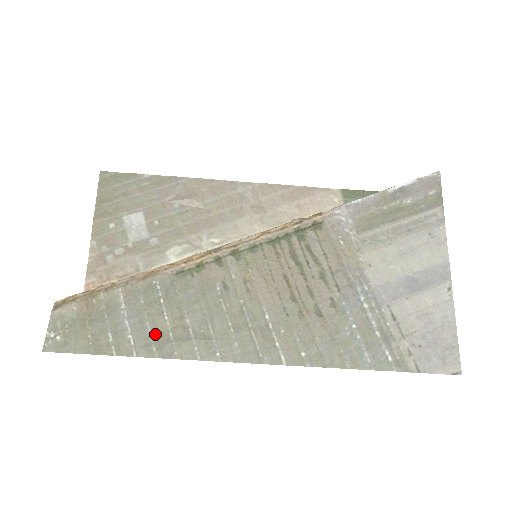
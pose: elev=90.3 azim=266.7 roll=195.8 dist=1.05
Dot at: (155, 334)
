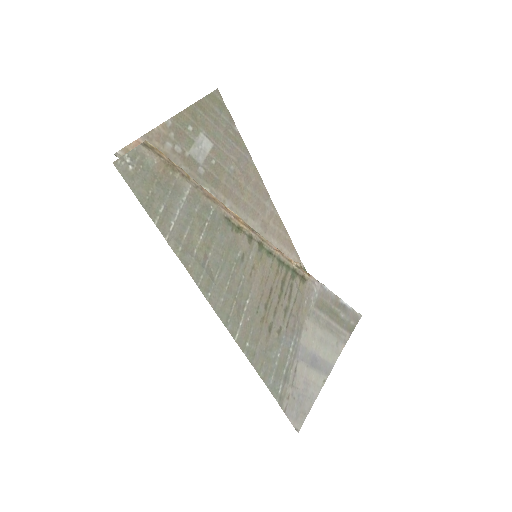
Dot at: (187, 240)
